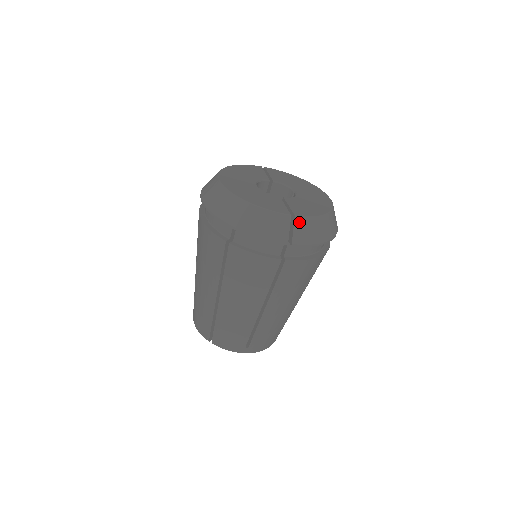
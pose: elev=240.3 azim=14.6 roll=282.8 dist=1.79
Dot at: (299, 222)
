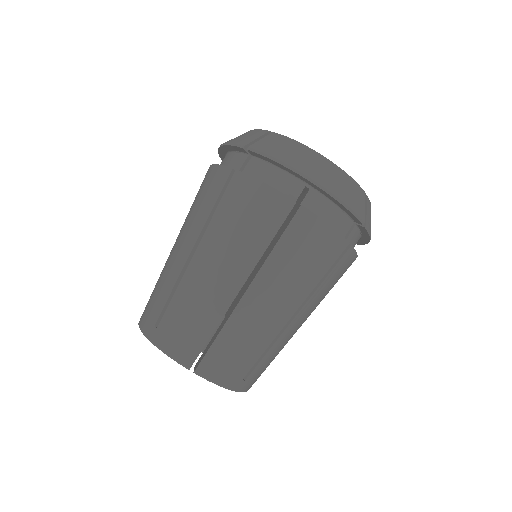
Dot at: (273, 137)
